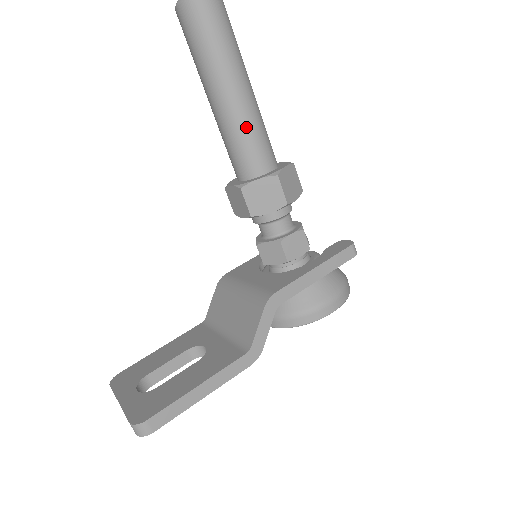
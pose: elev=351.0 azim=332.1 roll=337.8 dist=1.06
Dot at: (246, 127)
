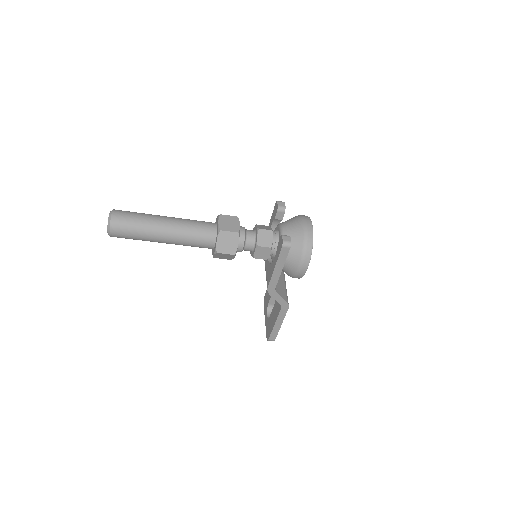
Dot at: (185, 244)
